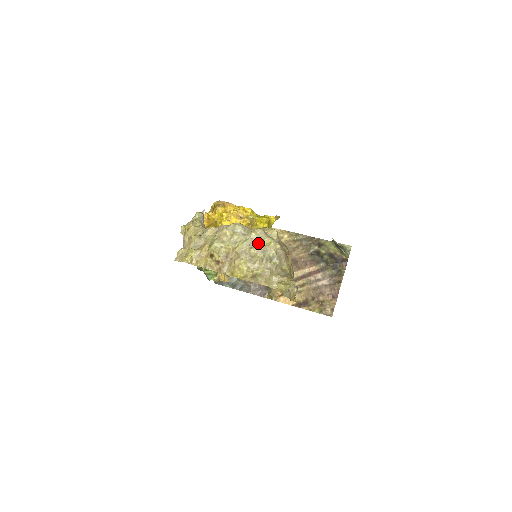
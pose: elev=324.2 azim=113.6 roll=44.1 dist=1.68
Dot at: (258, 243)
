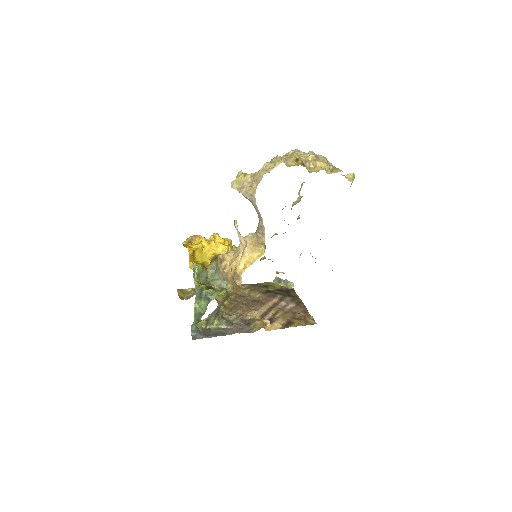
Dot at: occluded
